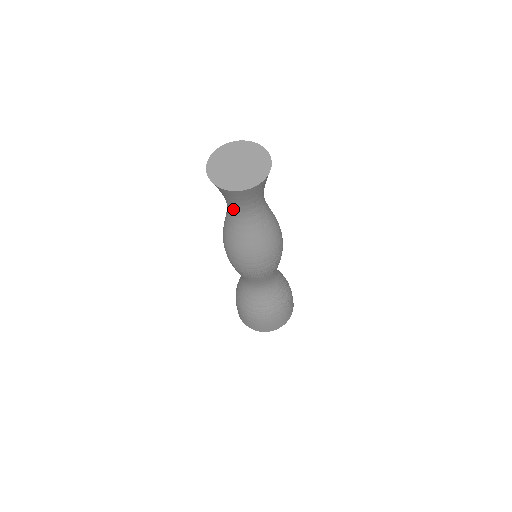
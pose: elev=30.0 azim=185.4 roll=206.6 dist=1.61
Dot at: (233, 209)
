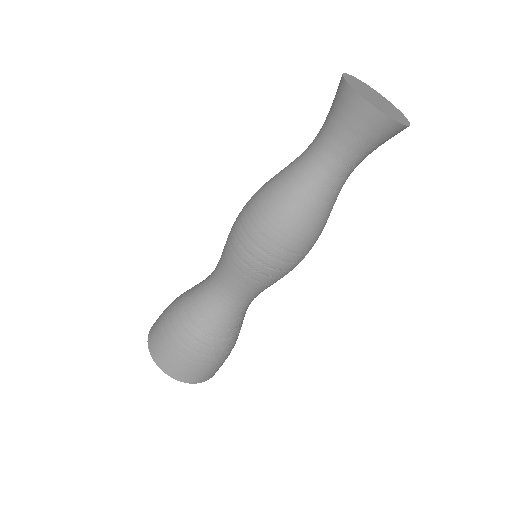
Dot at: (326, 150)
